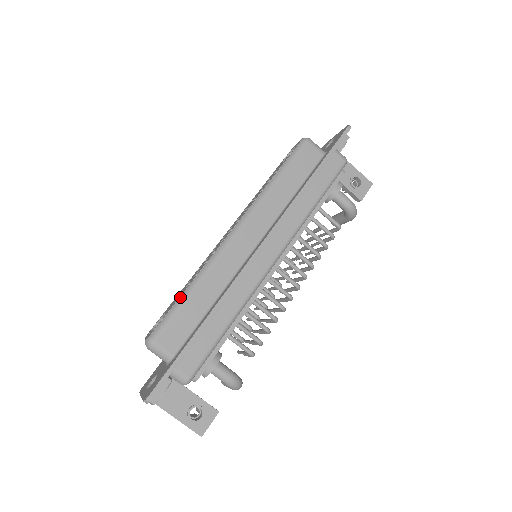
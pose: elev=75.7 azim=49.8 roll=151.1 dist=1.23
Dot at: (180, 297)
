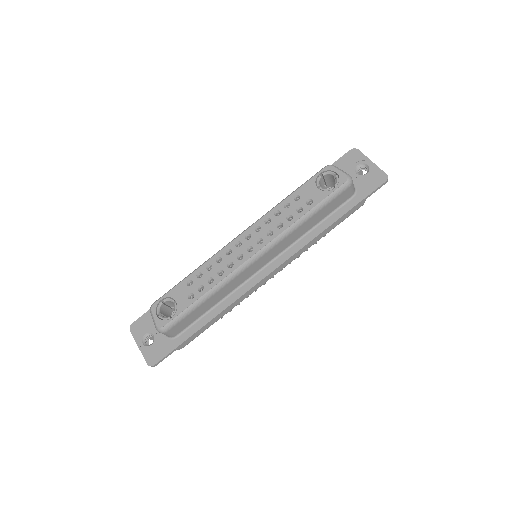
Dot at: (195, 302)
